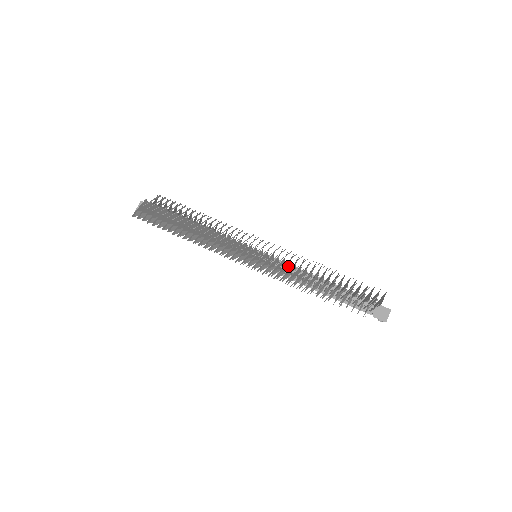
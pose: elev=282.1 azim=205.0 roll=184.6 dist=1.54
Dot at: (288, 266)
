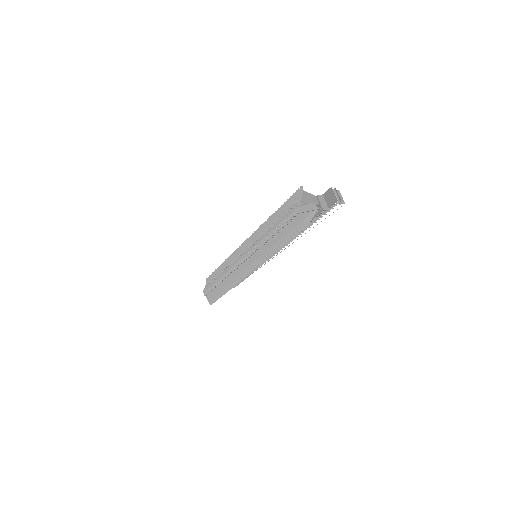
Dot at: occluded
